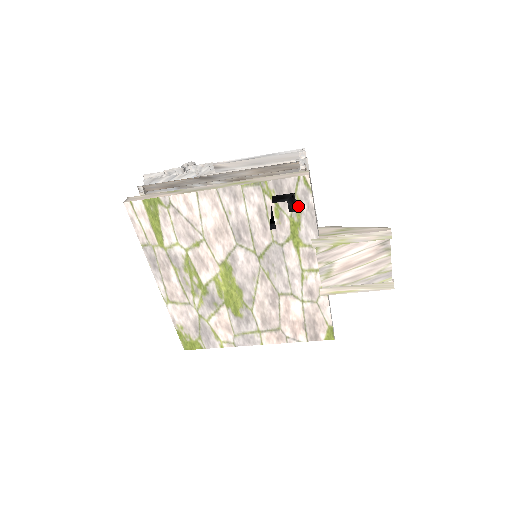
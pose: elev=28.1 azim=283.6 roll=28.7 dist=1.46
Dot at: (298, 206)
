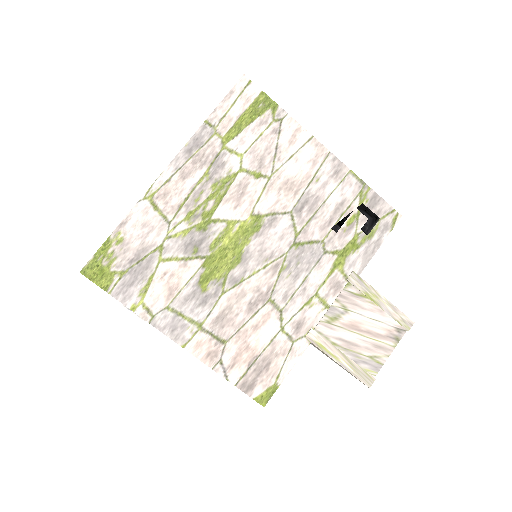
Dot at: (371, 232)
